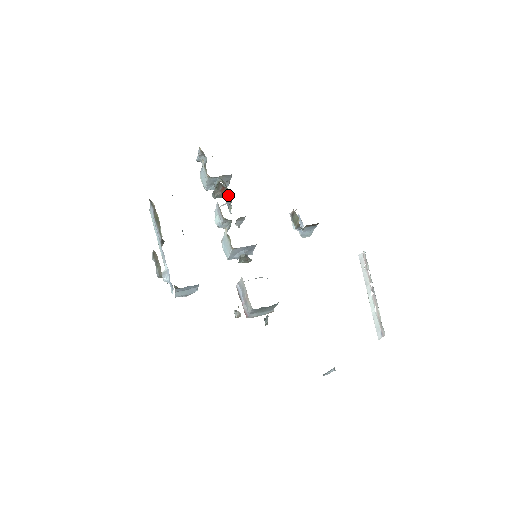
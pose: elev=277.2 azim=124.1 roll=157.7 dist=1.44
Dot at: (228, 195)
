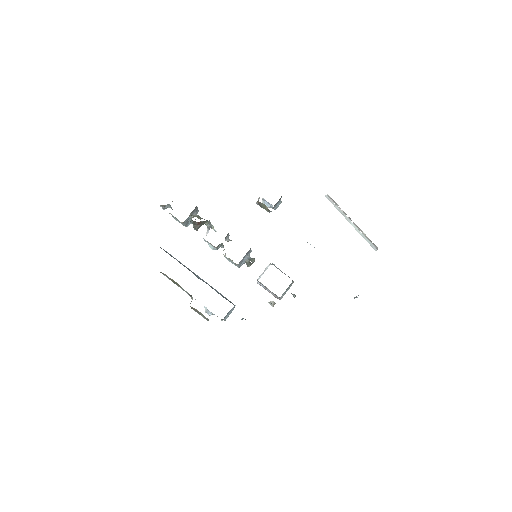
Dot at: (205, 223)
